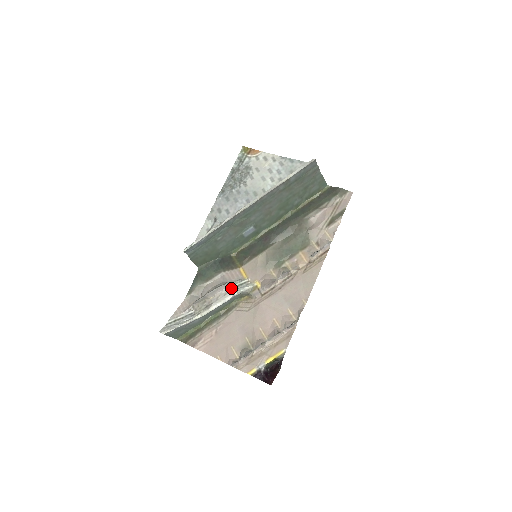
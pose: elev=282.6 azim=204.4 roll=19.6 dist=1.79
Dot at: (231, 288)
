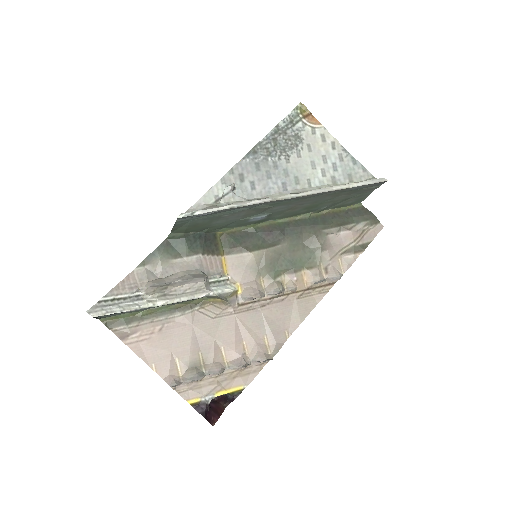
Dot at: (207, 283)
